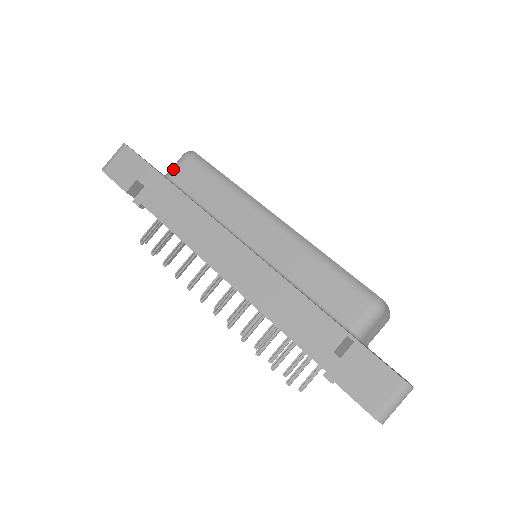
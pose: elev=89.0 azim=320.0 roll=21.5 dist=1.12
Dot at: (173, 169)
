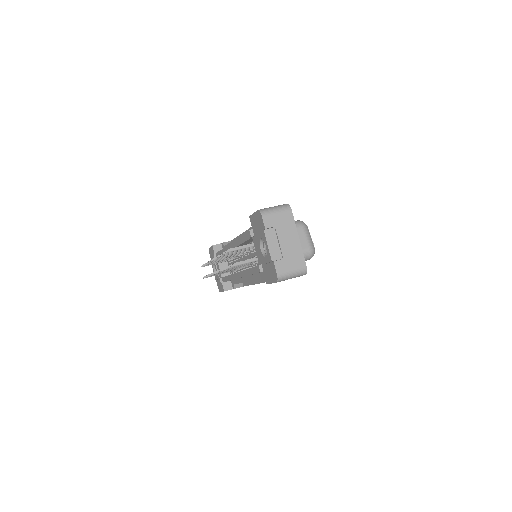
Dot at: occluded
